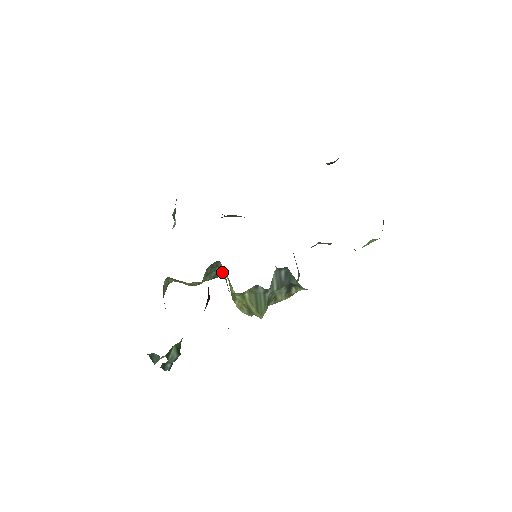
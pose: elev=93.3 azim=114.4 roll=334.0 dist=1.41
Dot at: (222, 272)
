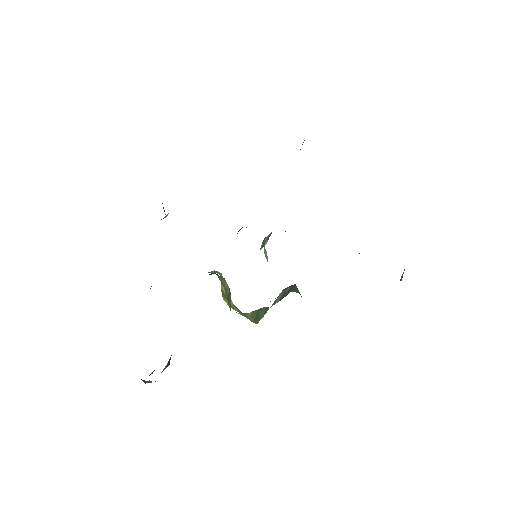
Dot at: (222, 282)
